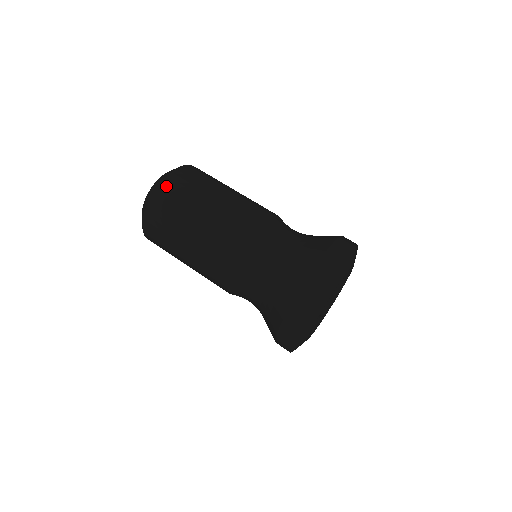
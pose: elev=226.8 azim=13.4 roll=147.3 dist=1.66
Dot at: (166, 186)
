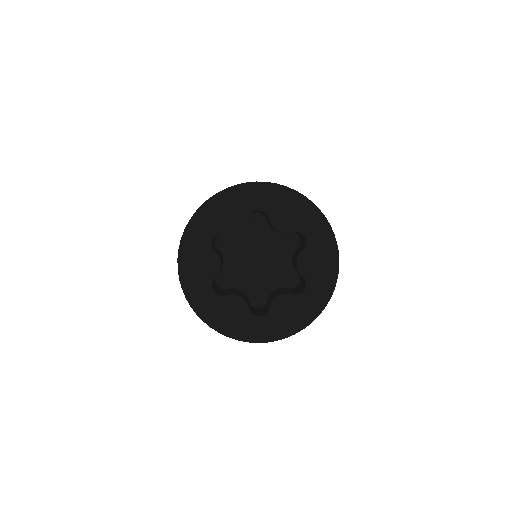
Dot at: occluded
